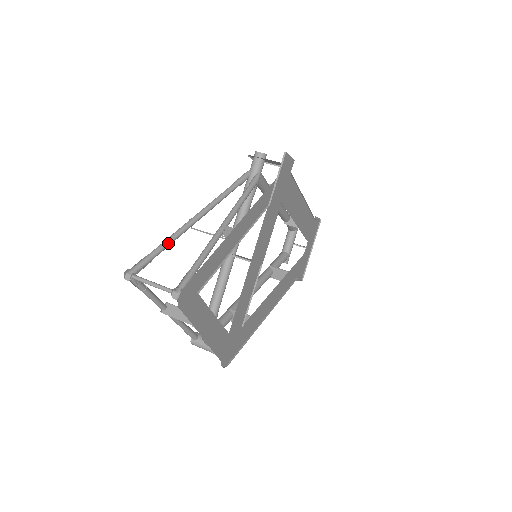
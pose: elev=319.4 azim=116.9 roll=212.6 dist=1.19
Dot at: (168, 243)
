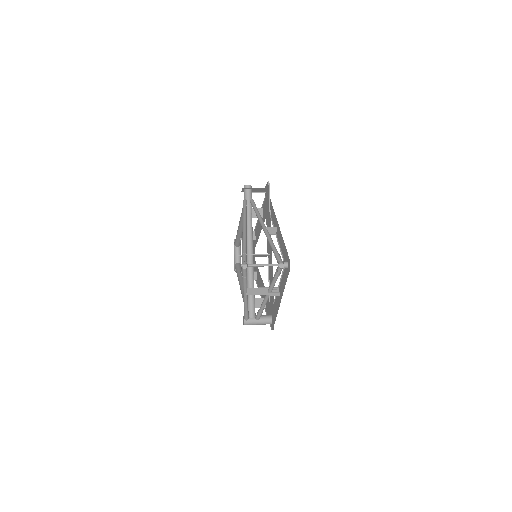
Dot at: (246, 245)
